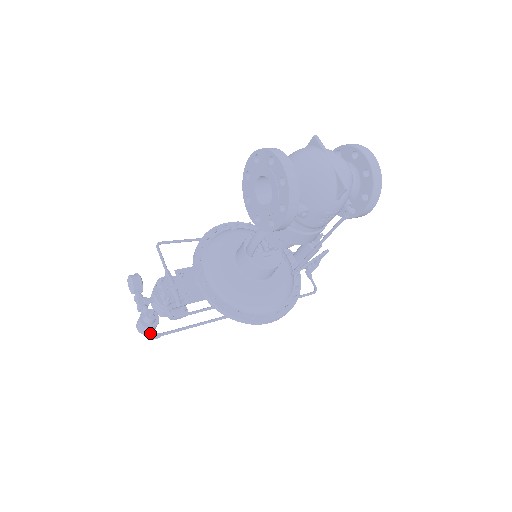
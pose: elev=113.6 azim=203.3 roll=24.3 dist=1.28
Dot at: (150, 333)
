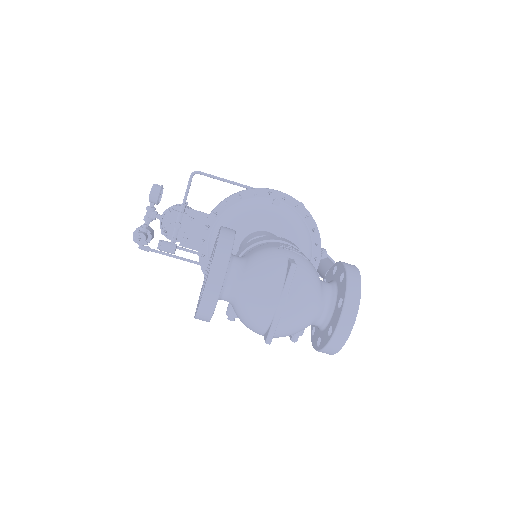
Dot at: occluded
